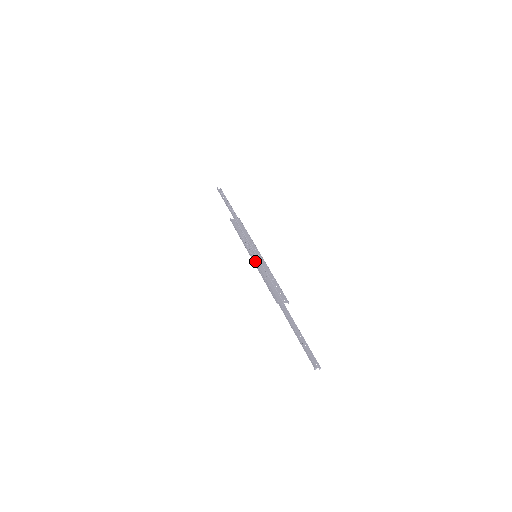
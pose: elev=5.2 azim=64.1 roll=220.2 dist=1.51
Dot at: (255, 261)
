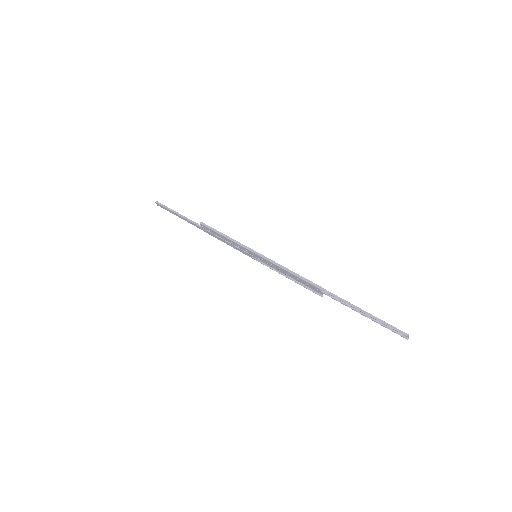
Dot at: (264, 256)
